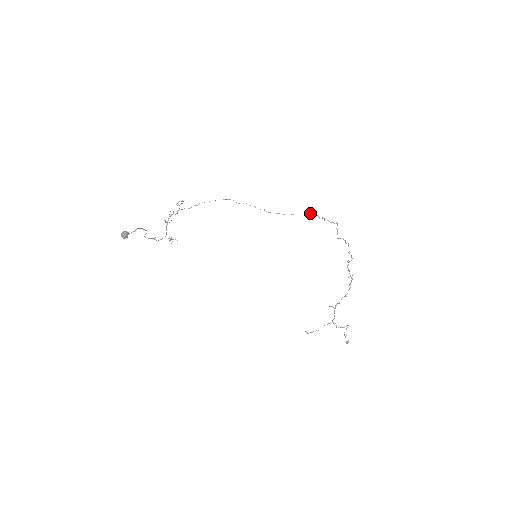
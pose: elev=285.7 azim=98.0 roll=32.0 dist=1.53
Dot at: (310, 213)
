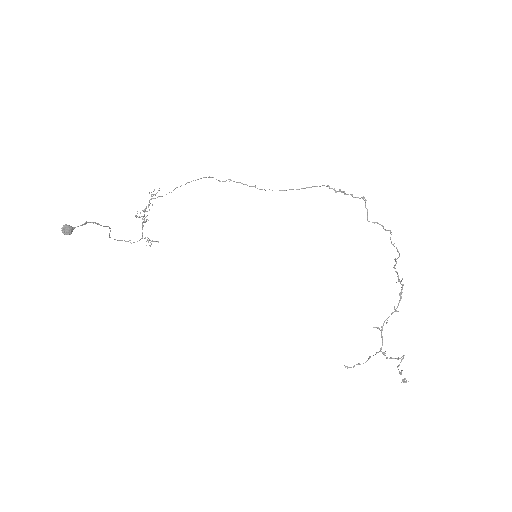
Dot at: occluded
